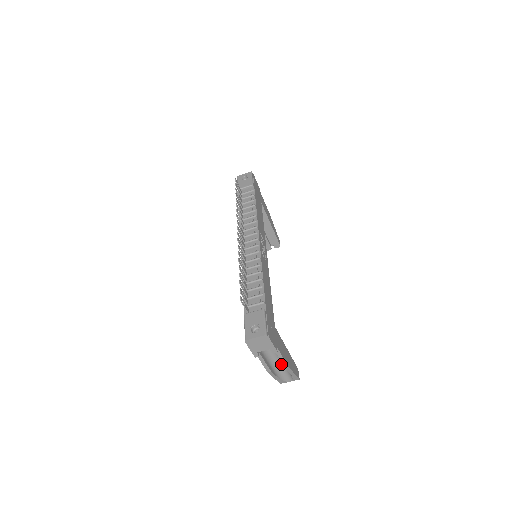
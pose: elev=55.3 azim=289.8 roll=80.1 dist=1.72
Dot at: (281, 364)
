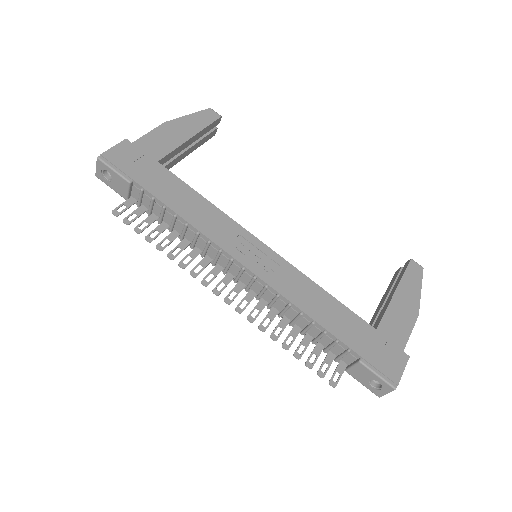
Dot at: occluded
